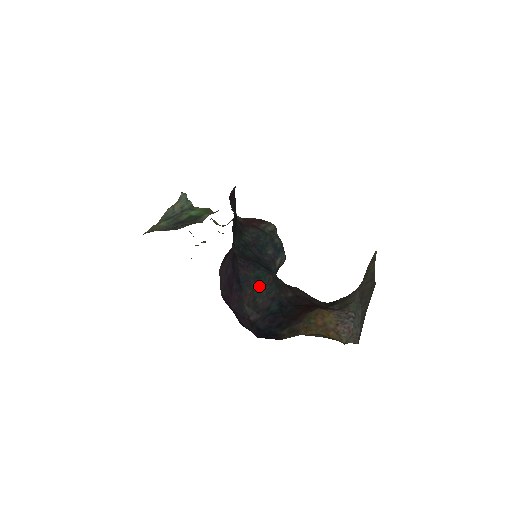
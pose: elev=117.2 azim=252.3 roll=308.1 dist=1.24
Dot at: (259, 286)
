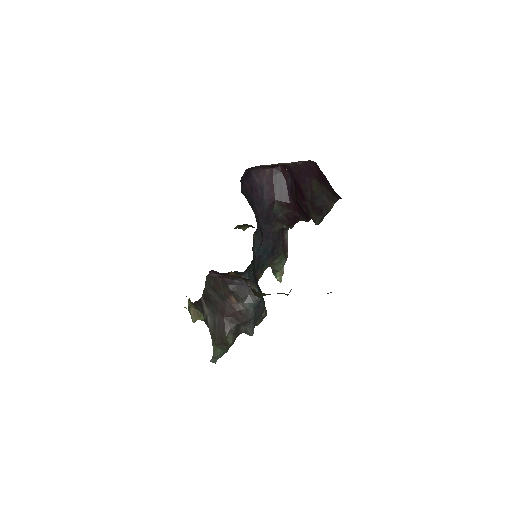
Dot at: occluded
